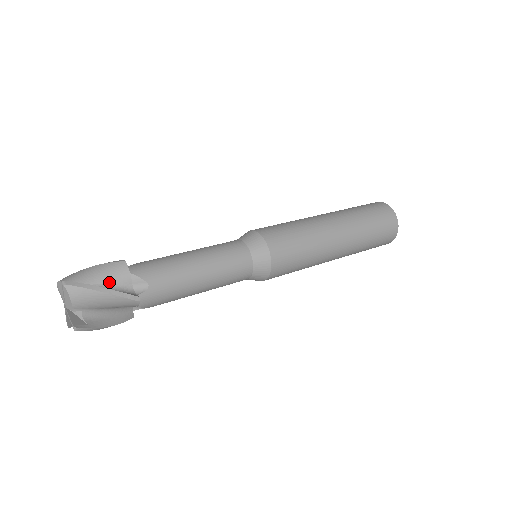
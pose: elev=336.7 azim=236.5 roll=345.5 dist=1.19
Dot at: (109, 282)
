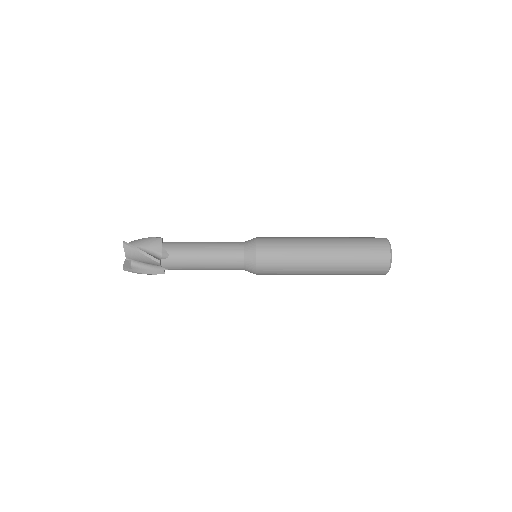
Dot at: (150, 248)
